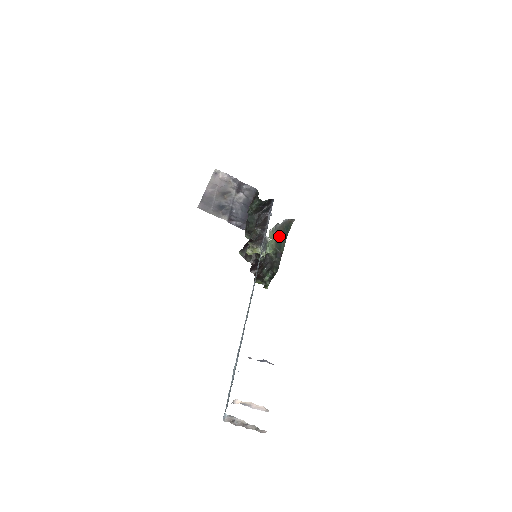
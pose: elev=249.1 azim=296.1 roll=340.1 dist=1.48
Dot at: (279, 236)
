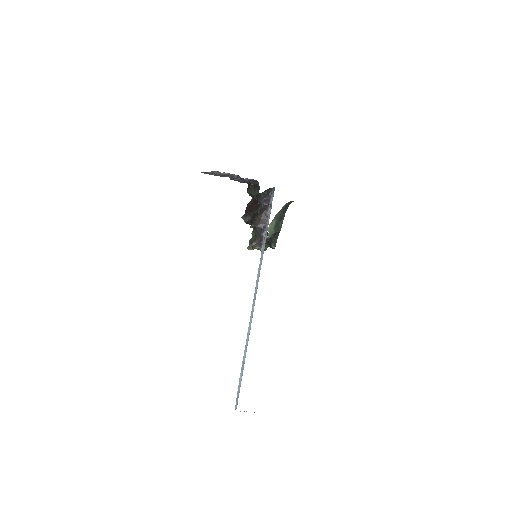
Dot at: (278, 219)
